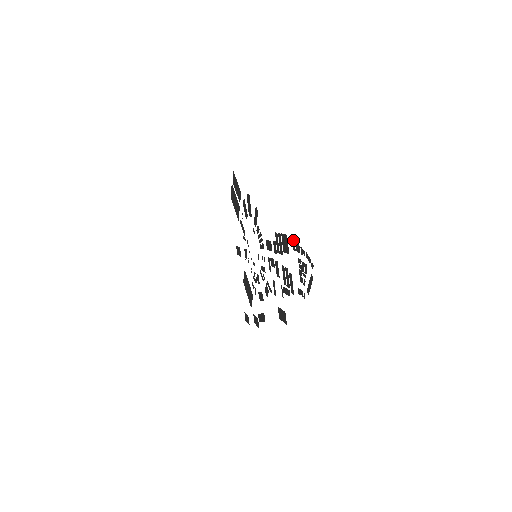
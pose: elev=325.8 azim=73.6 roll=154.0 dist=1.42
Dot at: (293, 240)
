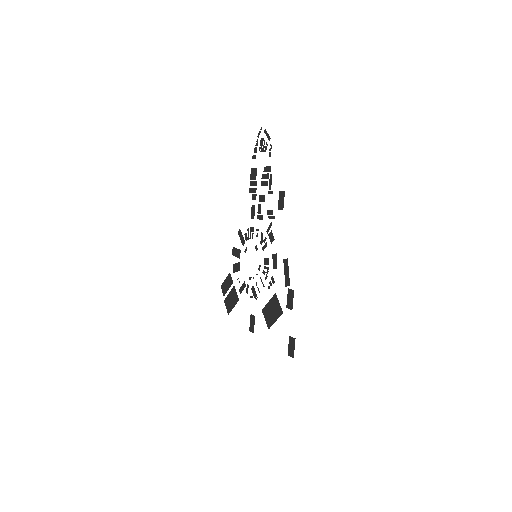
Dot at: (253, 157)
